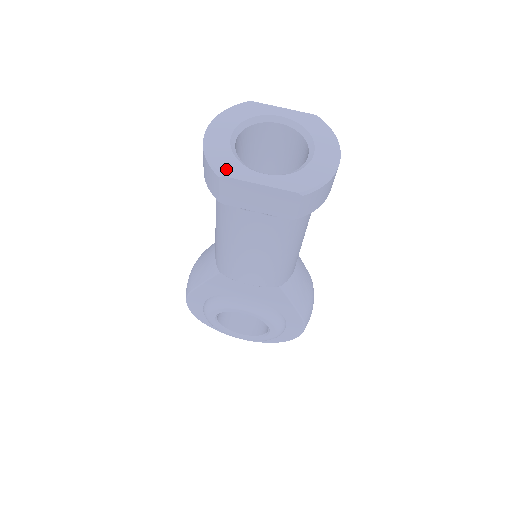
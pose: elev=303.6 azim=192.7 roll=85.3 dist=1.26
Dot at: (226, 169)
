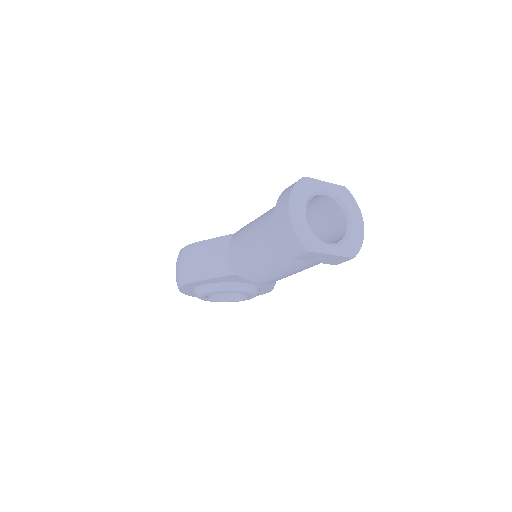
Dot at: (312, 245)
